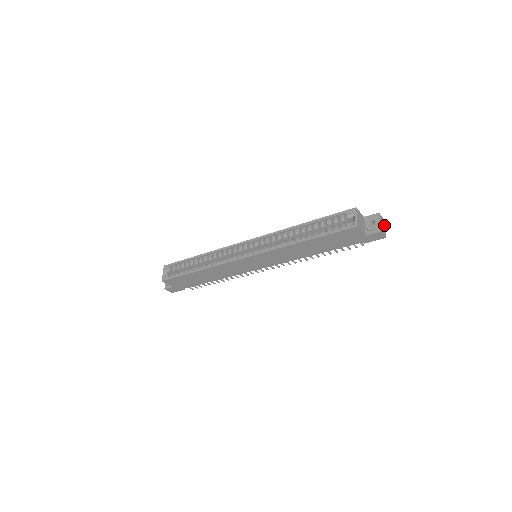
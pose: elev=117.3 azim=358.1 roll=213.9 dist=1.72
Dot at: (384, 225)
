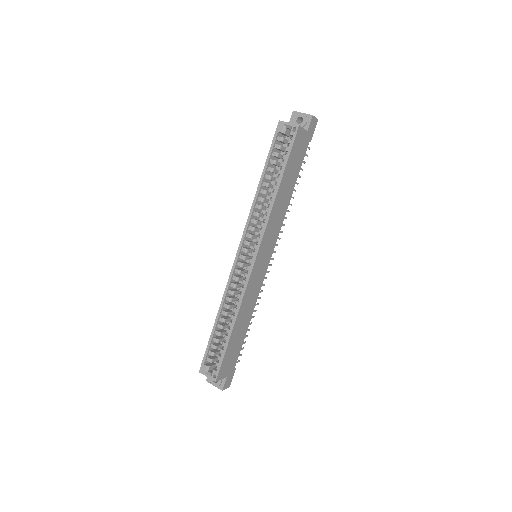
Dot at: occluded
